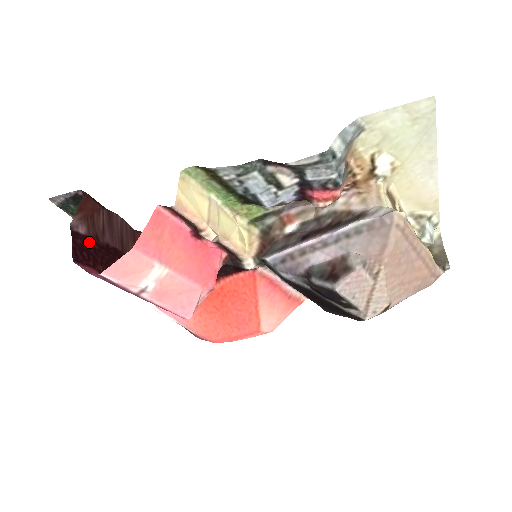
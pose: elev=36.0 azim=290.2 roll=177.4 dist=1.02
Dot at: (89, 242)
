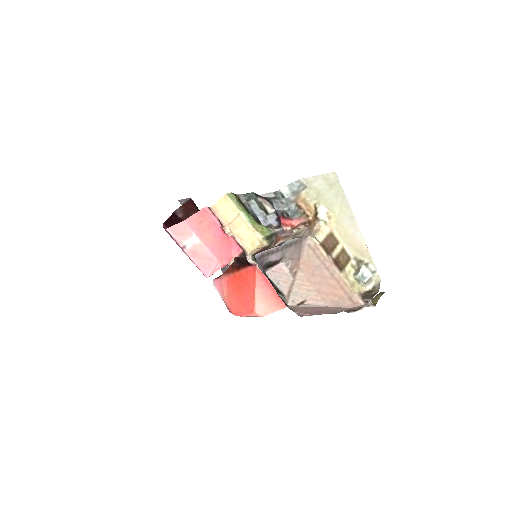
Dot at: occluded
